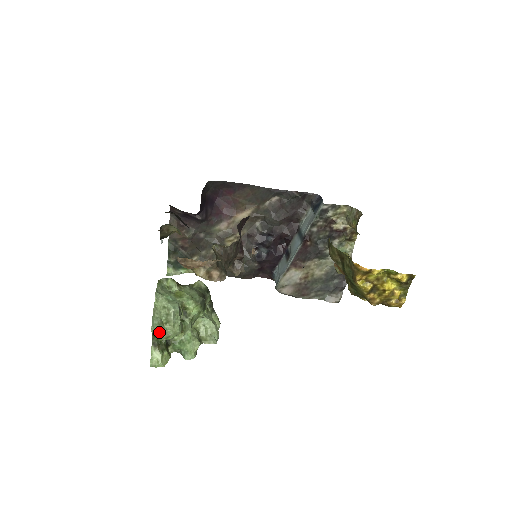
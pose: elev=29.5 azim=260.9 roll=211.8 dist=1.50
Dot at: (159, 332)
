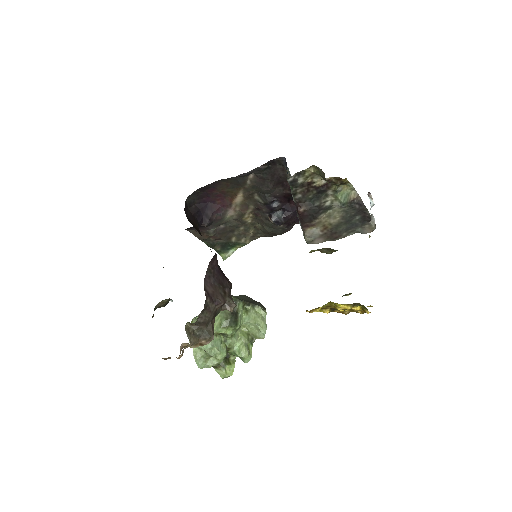
Dot at: (208, 366)
